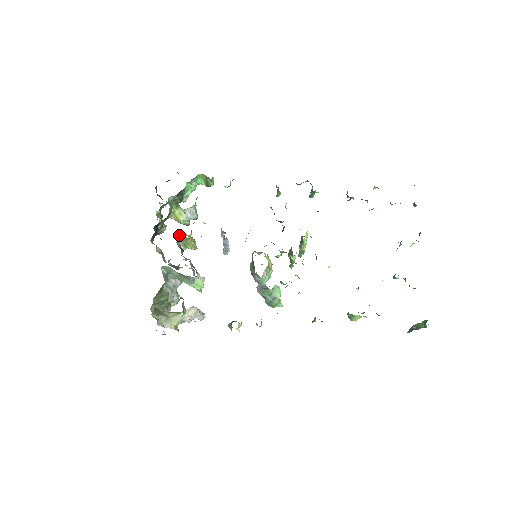
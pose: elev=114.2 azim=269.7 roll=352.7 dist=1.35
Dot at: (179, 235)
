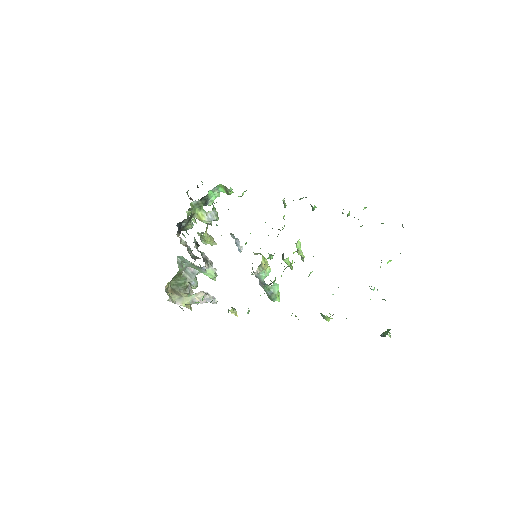
Dot at: (197, 232)
